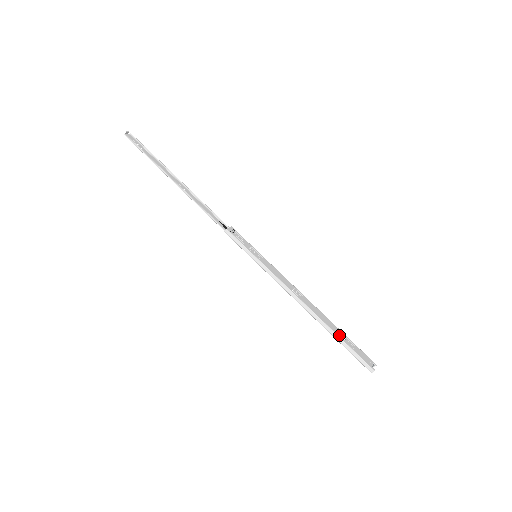
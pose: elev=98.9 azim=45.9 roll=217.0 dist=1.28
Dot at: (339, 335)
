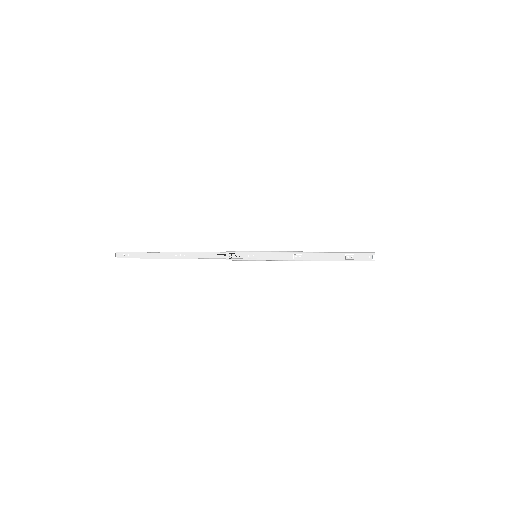
Dot at: (340, 259)
